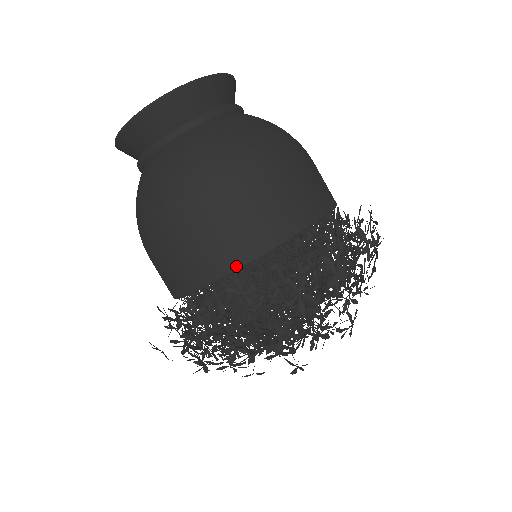
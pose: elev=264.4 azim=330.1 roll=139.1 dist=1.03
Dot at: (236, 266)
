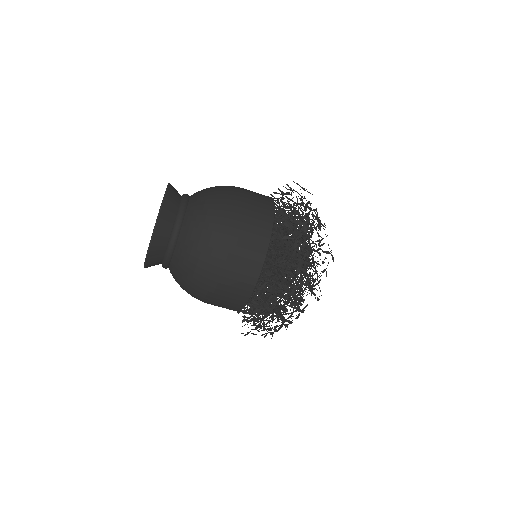
Dot at: (250, 292)
